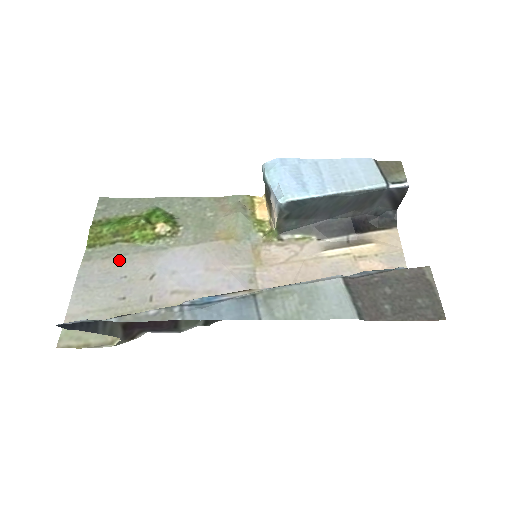
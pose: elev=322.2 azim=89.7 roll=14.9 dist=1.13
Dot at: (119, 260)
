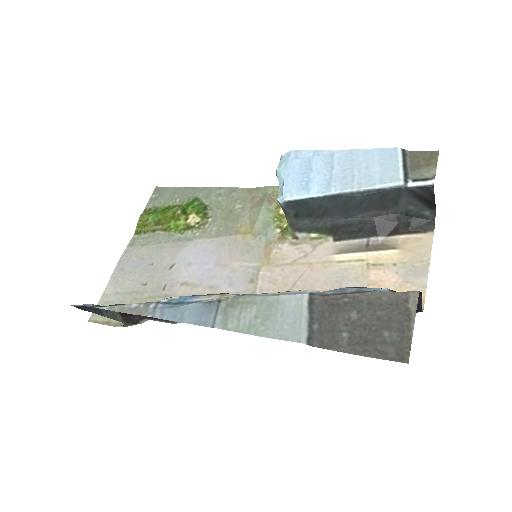
Dot at: (153, 248)
